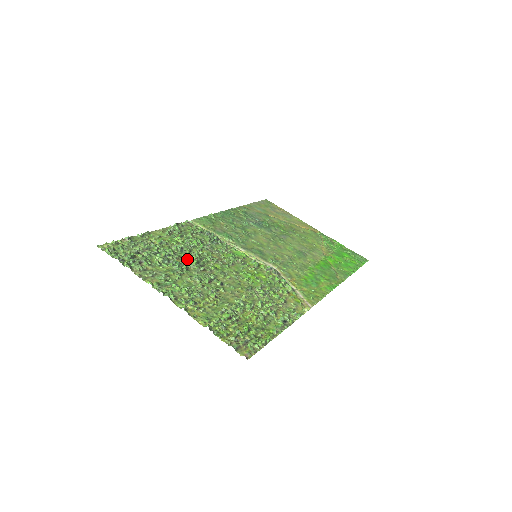
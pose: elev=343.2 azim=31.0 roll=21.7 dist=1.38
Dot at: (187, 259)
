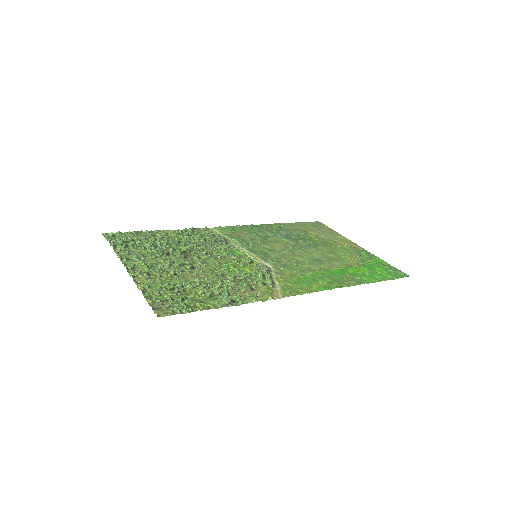
Dot at: (176, 249)
